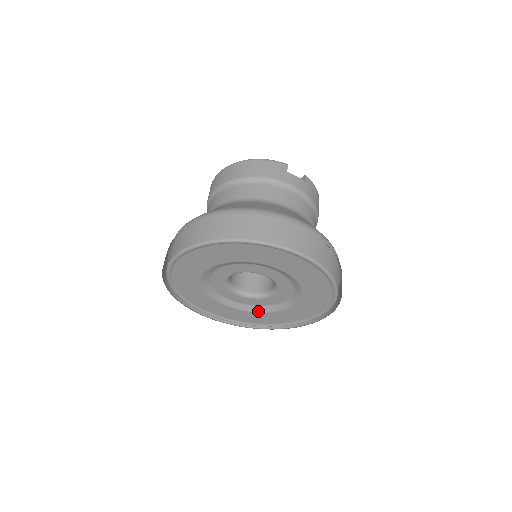
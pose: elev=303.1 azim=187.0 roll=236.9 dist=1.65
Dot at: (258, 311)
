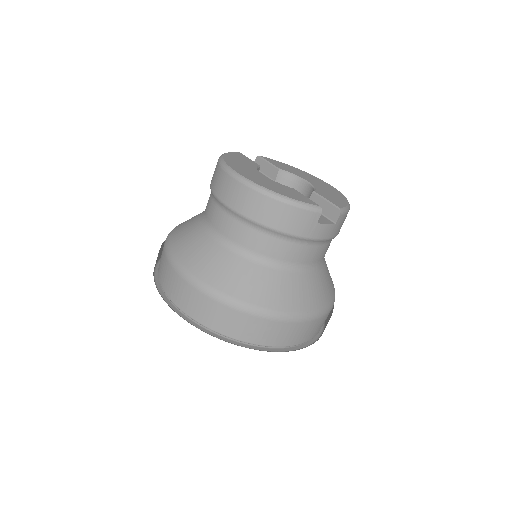
Dot at: occluded
